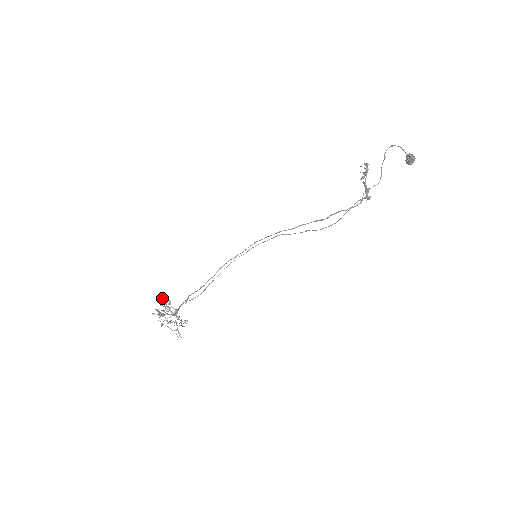
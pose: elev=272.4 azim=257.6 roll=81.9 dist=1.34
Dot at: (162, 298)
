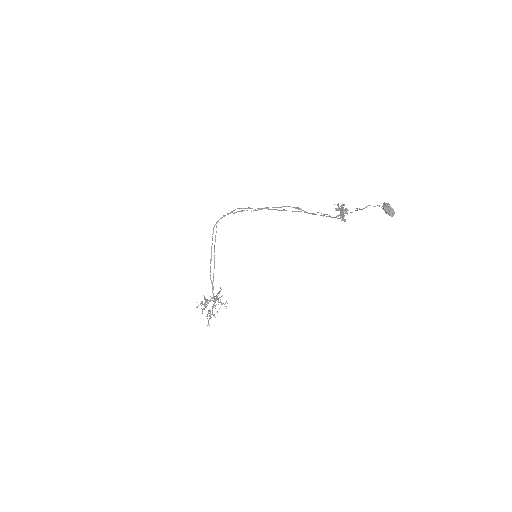
Dot at: (200, 304)
